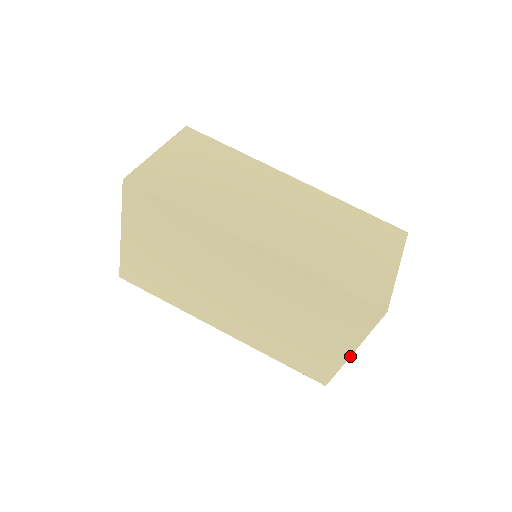
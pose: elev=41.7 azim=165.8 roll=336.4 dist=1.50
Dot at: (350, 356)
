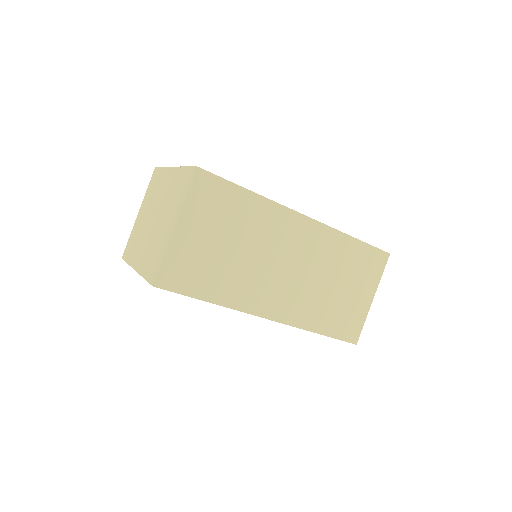
Dot at: occluded
